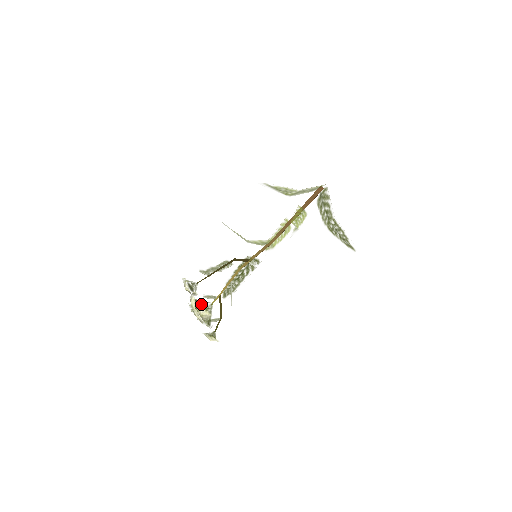
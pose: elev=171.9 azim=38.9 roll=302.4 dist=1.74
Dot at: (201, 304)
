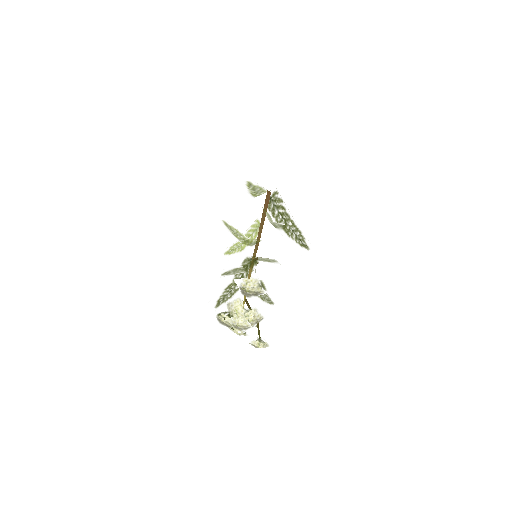
Dot at: (253, 307)
